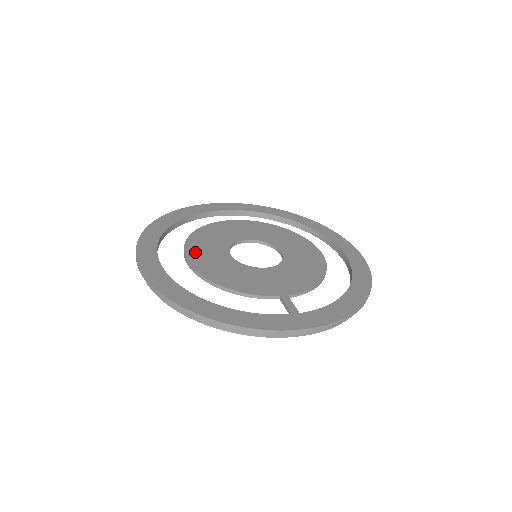
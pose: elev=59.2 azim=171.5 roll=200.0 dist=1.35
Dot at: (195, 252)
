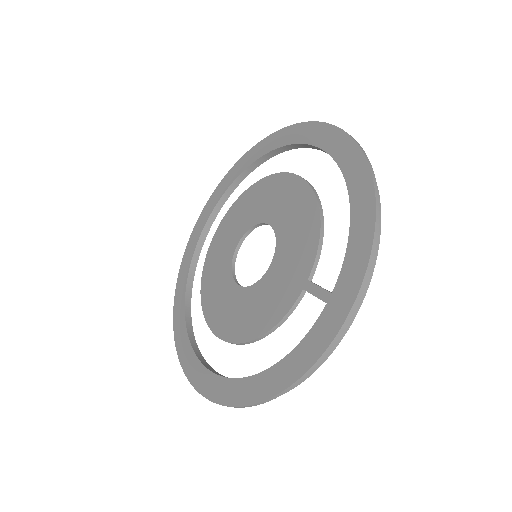
Dot at: (216, 319)
